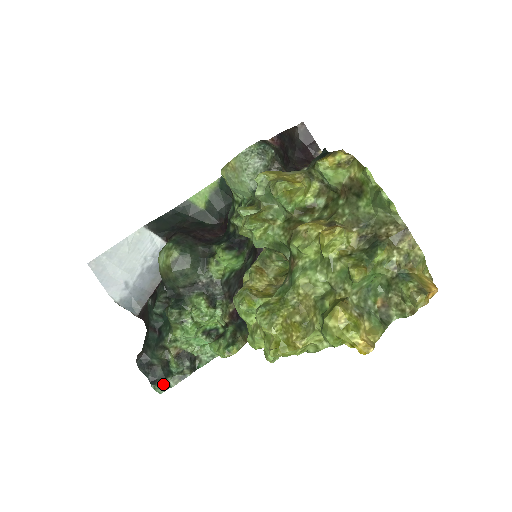
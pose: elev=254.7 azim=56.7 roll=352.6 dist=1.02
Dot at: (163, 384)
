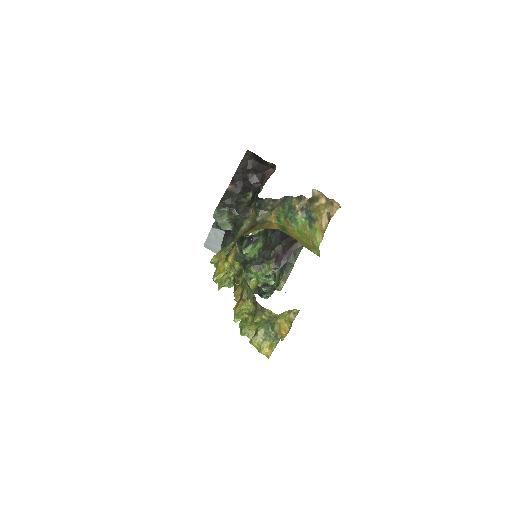
Dot at: (266, 296)
